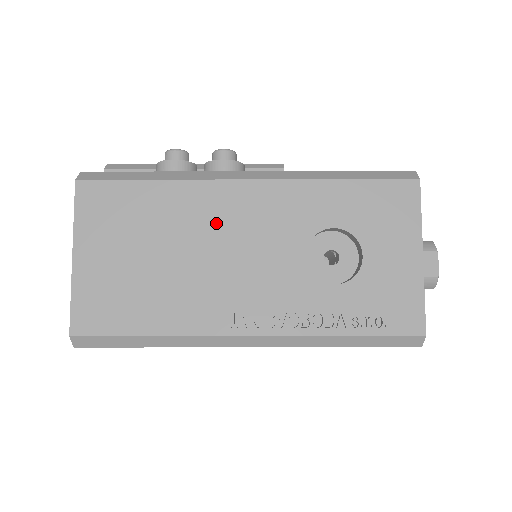
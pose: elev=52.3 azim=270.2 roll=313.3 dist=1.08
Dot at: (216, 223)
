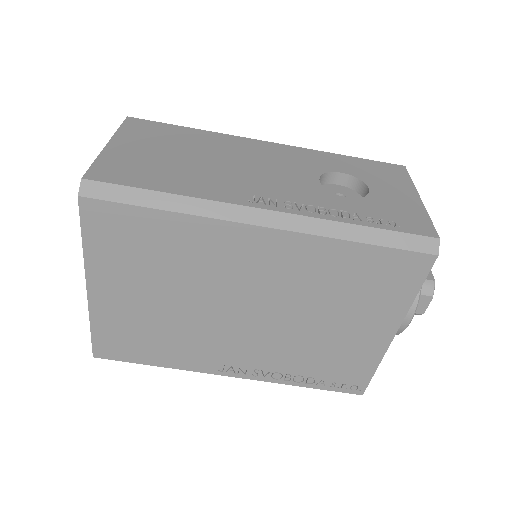
Dot at: (241, 153)
